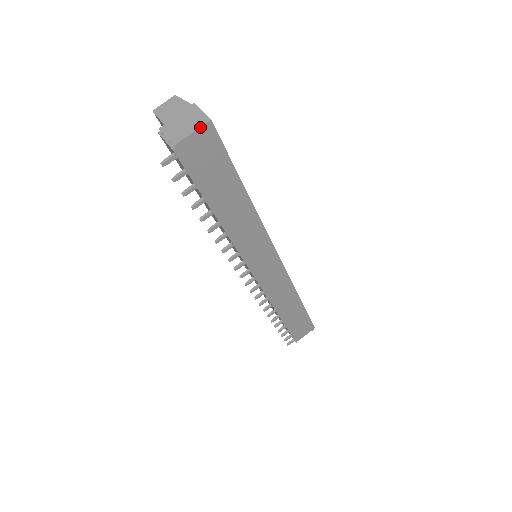
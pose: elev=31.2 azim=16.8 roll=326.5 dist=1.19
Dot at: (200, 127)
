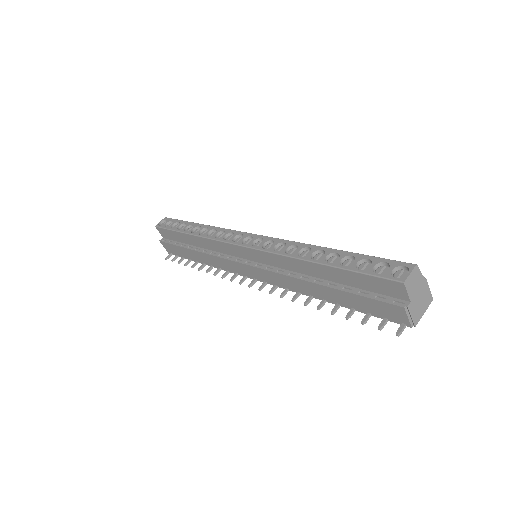
Dot at: occluded
